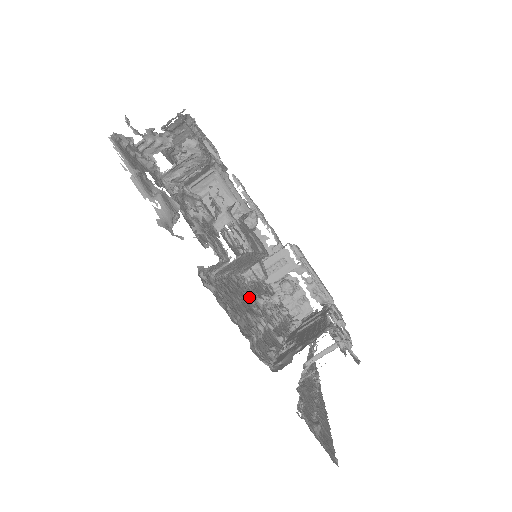
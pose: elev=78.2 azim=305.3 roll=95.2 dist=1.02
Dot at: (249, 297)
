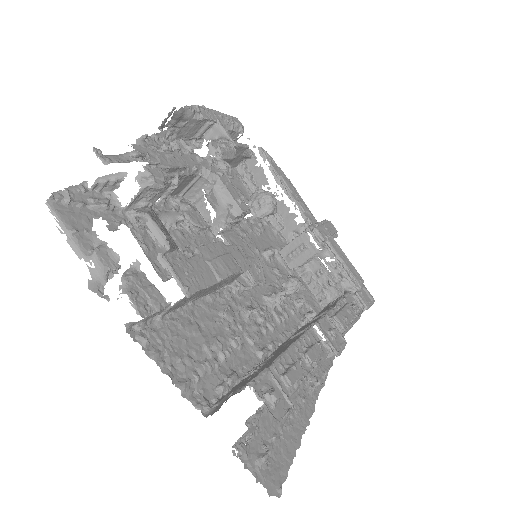
Dot at: (225, 315)
